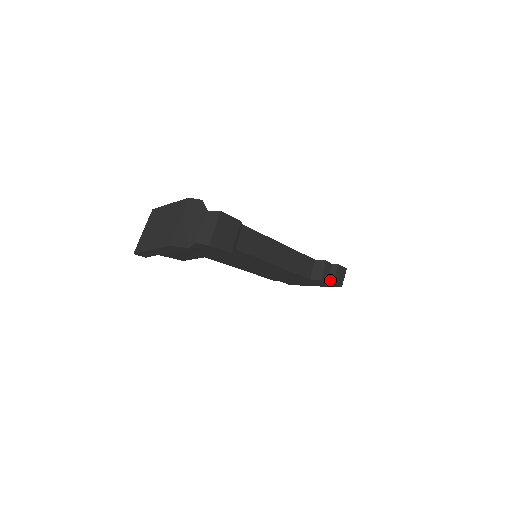
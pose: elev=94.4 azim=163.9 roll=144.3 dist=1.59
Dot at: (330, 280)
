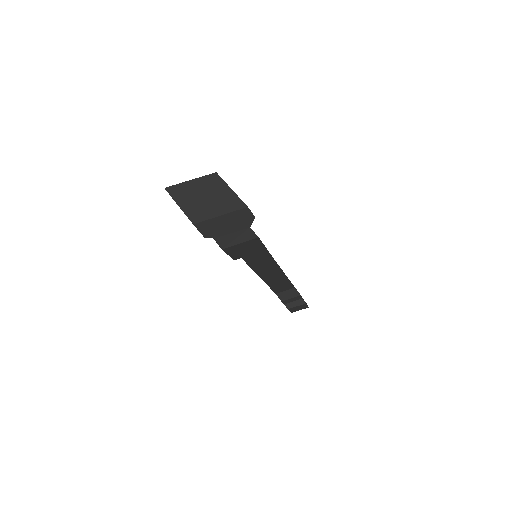
Dot at: (288, 305)
